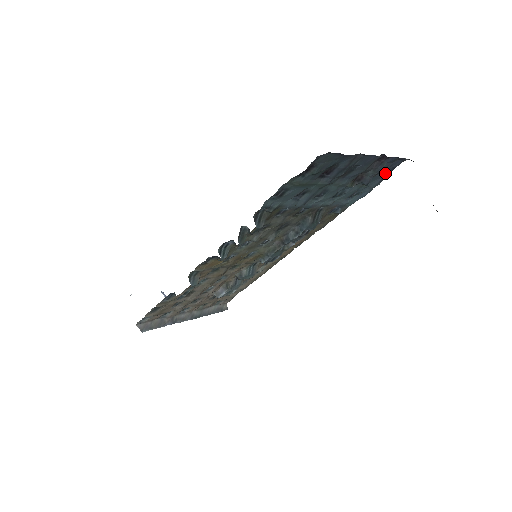
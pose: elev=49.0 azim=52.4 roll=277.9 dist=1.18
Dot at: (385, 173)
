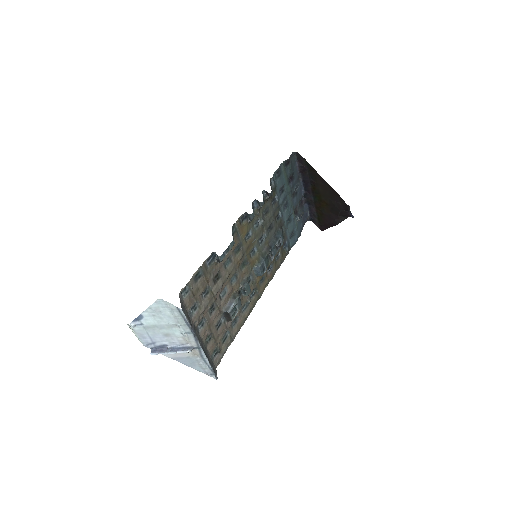
Dot at: (303, 222)
